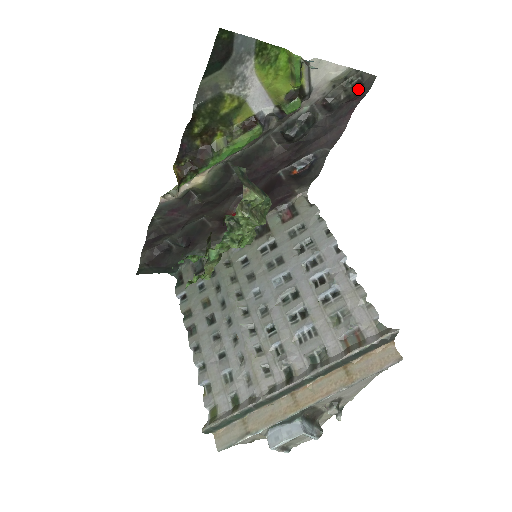
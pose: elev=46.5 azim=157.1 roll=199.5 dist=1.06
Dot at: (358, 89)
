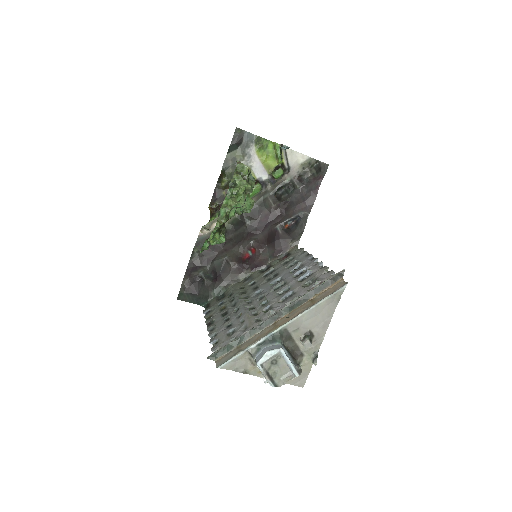
Dot at: (318, 170)
